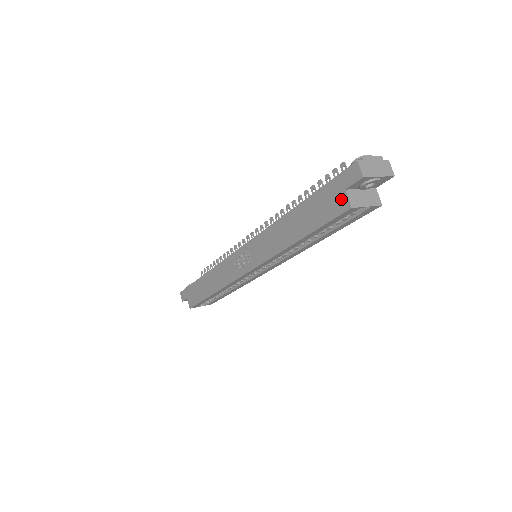
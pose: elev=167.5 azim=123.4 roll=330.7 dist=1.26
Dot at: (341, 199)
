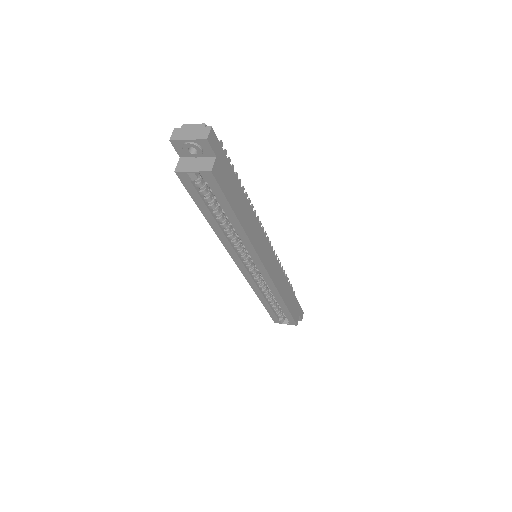
Dot at: occluded
